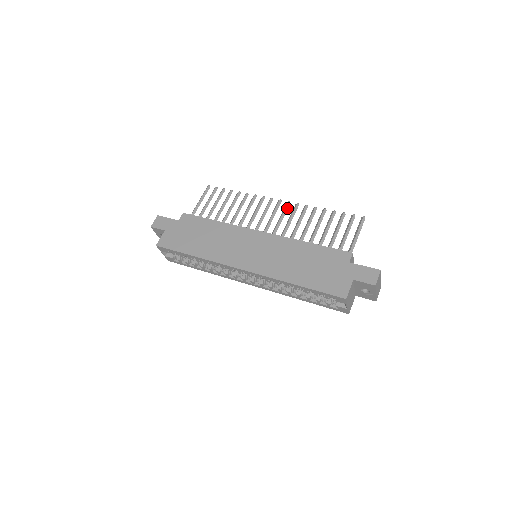
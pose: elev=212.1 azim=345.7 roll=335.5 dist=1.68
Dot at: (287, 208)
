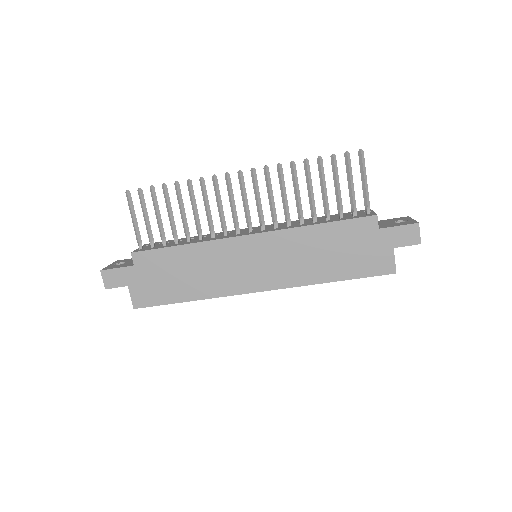
Dot at: (256, 180)
